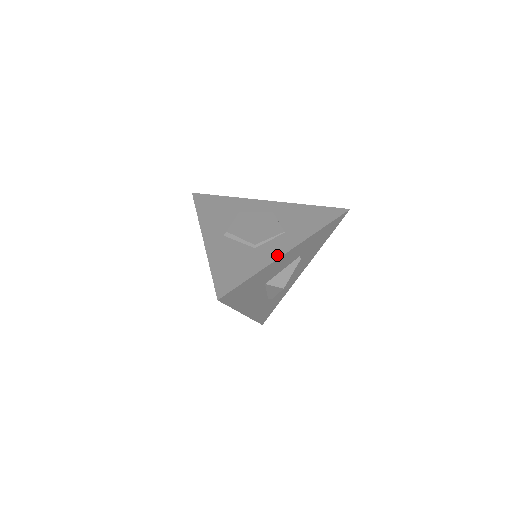
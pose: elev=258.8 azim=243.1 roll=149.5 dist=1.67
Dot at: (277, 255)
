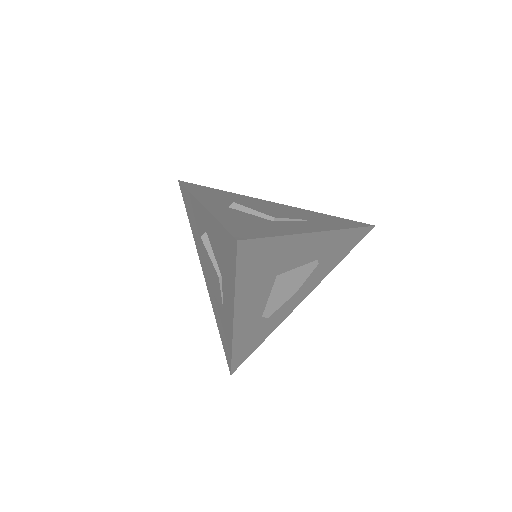
Dot at: (306, 230)
